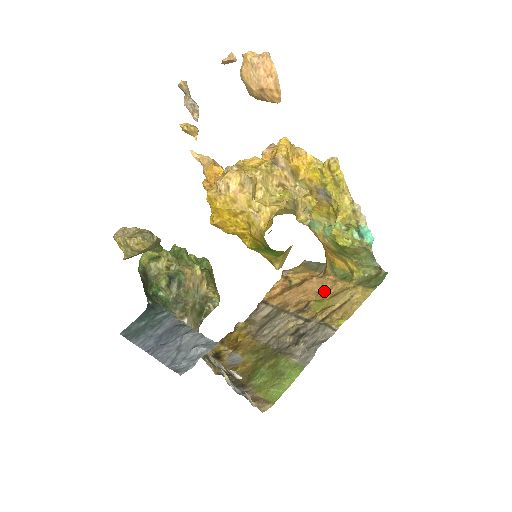
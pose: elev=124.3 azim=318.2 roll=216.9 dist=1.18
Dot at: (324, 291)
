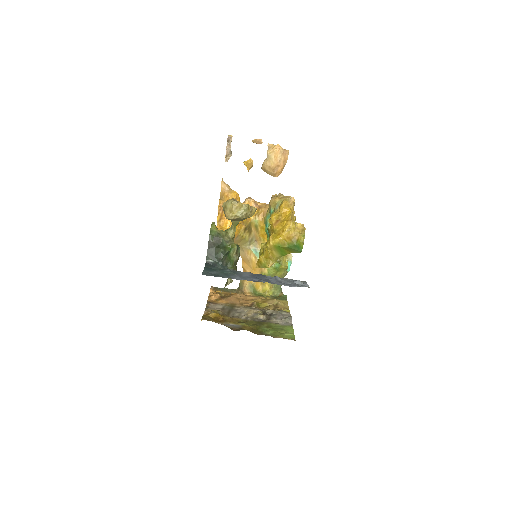
Dot at: (254, 300)
